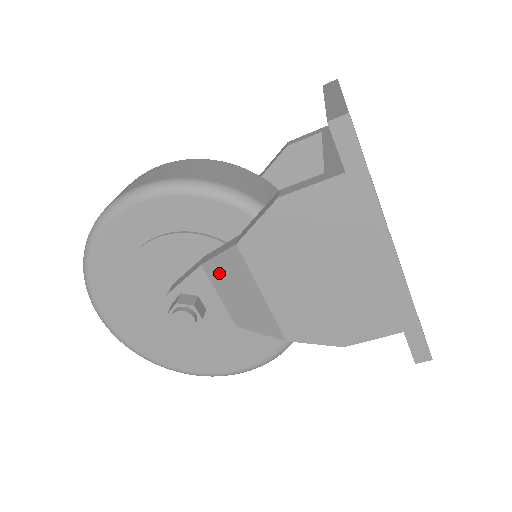
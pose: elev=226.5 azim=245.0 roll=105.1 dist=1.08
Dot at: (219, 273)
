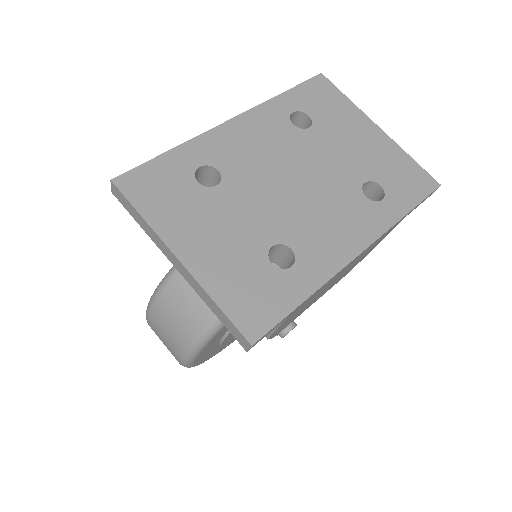
Dot at: occluded
